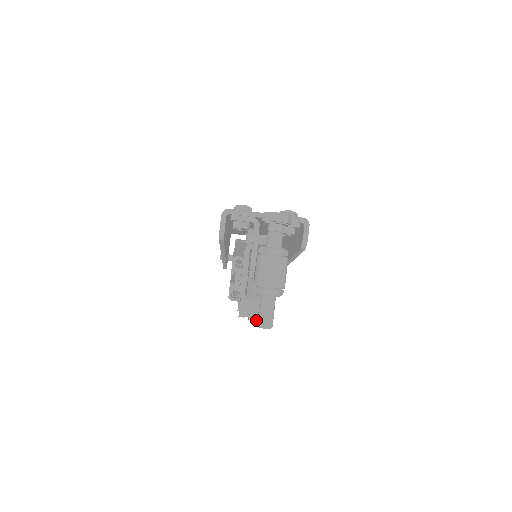
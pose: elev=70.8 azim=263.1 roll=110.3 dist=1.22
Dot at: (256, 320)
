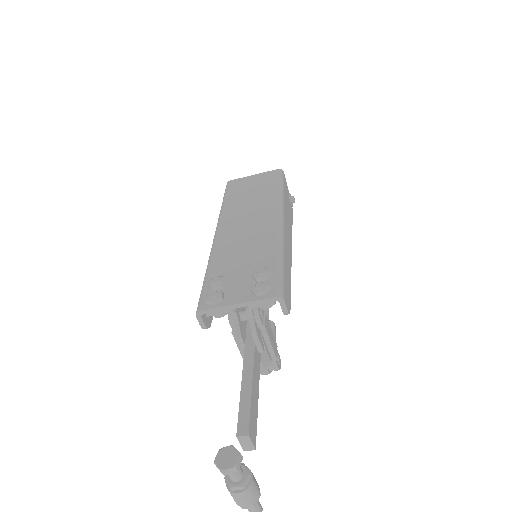
Dot at: (269, 373)
